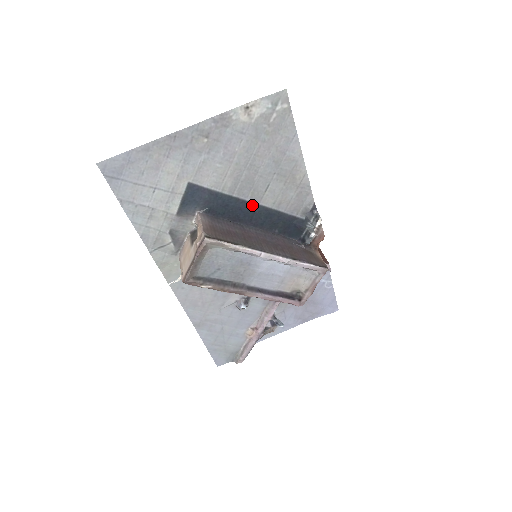
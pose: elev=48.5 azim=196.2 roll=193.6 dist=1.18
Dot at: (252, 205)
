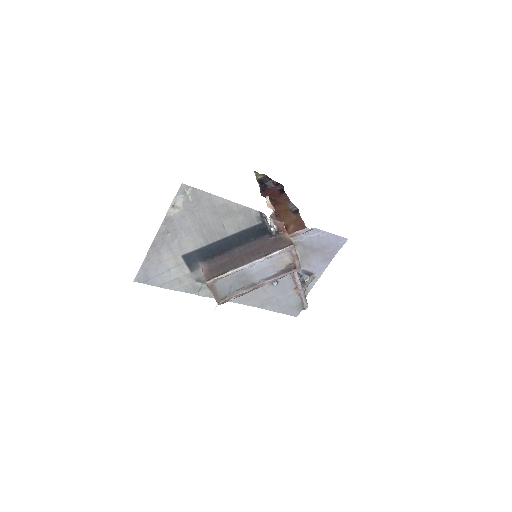
Dot at: (225, 239)
